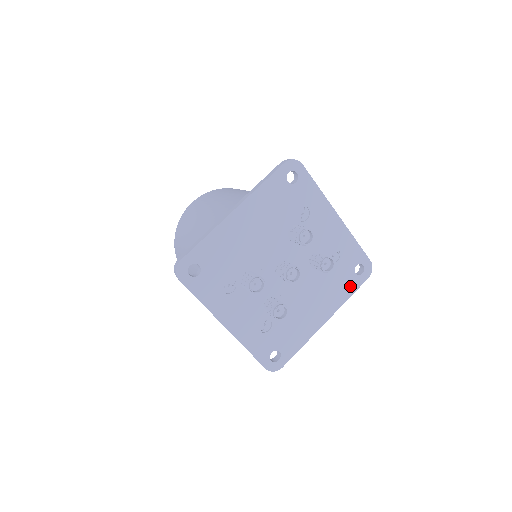
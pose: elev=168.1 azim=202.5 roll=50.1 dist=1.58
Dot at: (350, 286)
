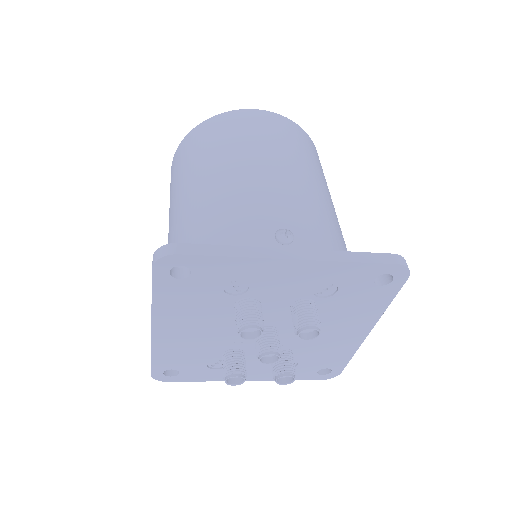
Dot at: (381, 297)
